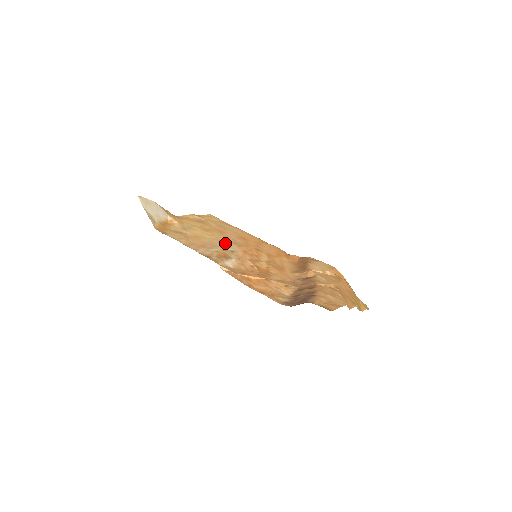
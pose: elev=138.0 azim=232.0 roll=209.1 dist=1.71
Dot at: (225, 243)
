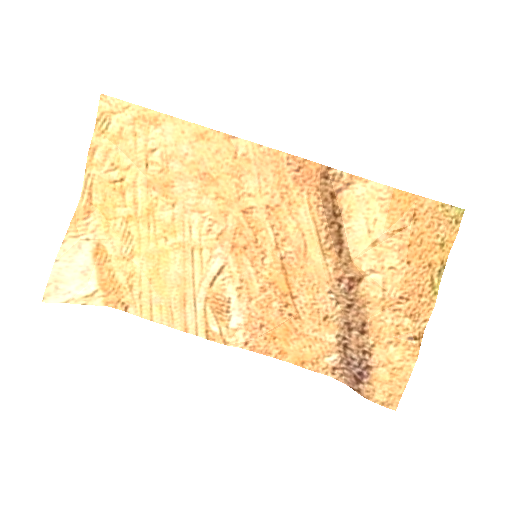
Dot at: (198, 252)
